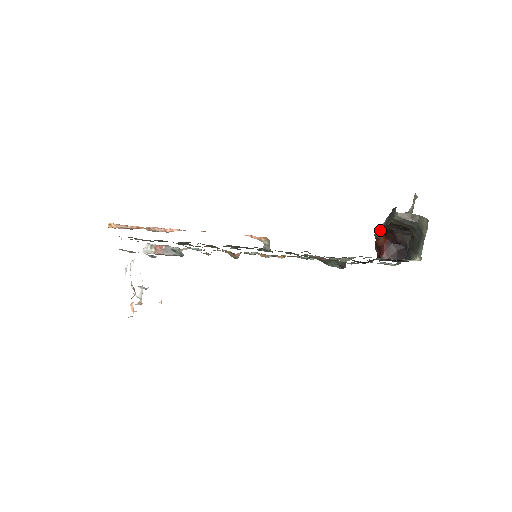
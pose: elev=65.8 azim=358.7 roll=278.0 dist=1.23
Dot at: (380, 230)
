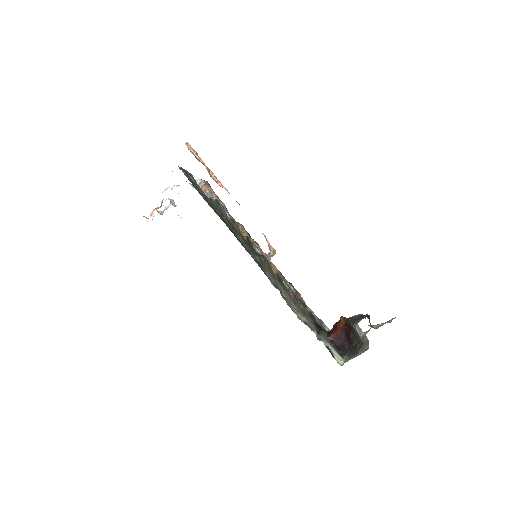
Dot at: (347, 318)
